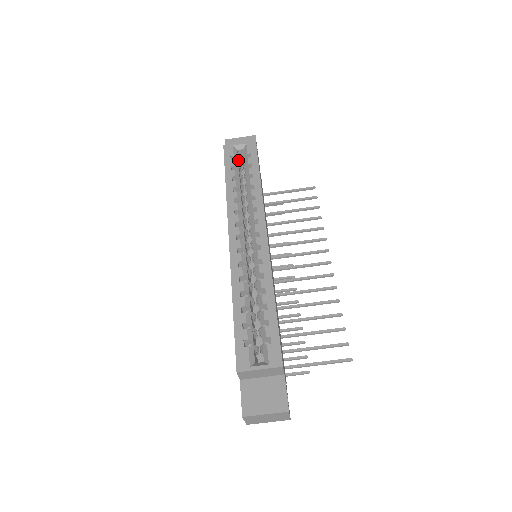
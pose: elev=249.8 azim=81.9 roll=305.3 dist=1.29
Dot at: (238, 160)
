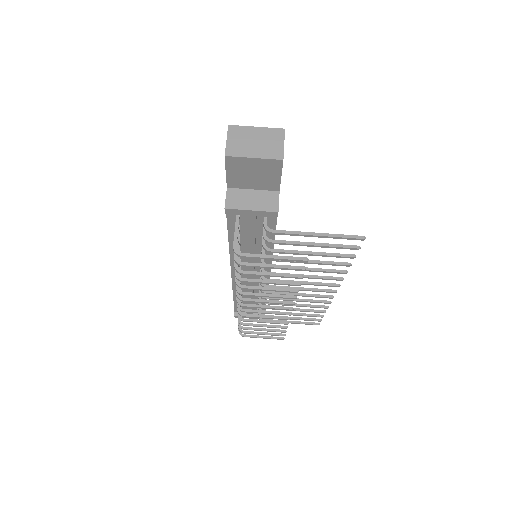
Dot at: occluded
